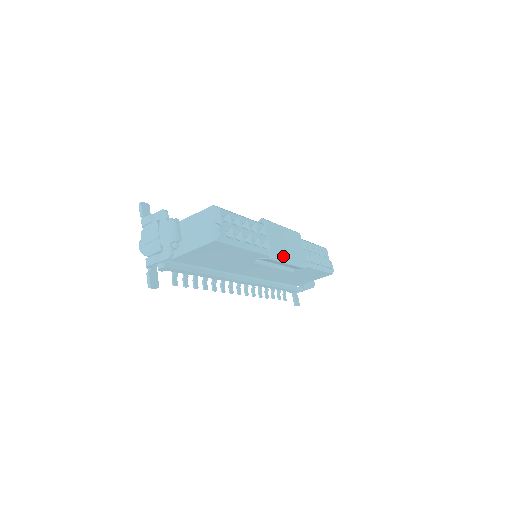
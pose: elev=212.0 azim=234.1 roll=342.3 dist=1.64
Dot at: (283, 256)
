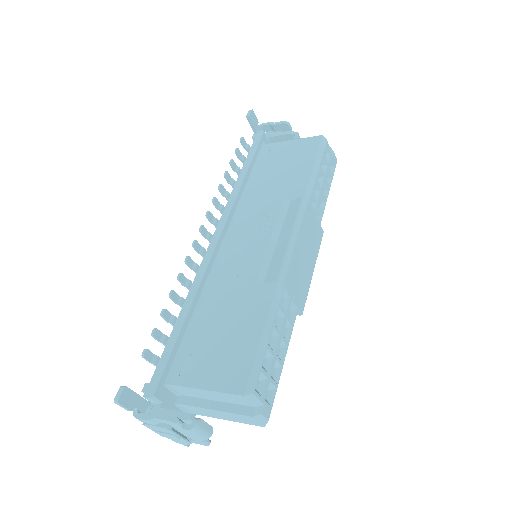
Dot at: (308, 284)
